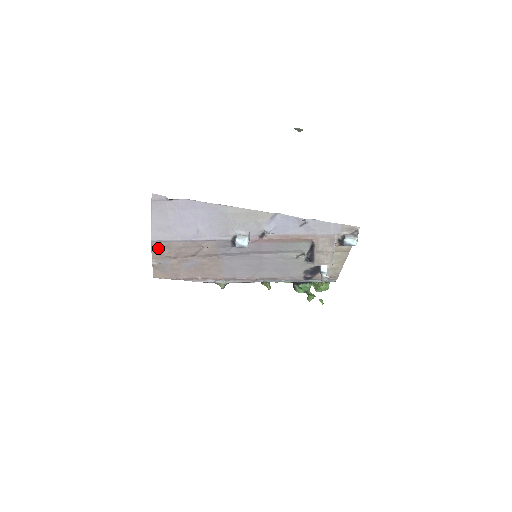
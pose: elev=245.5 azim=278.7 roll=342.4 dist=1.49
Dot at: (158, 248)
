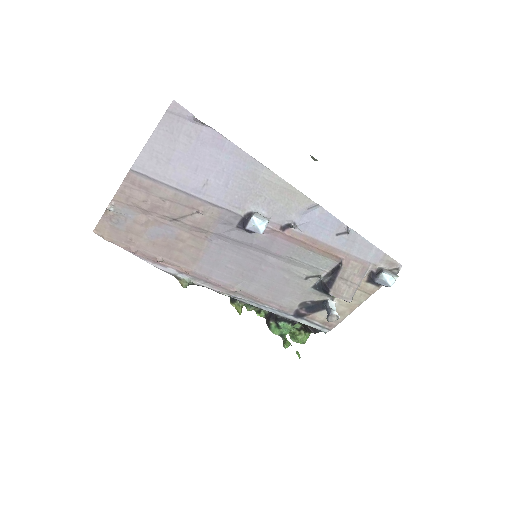
Dot at: (132, 186)
